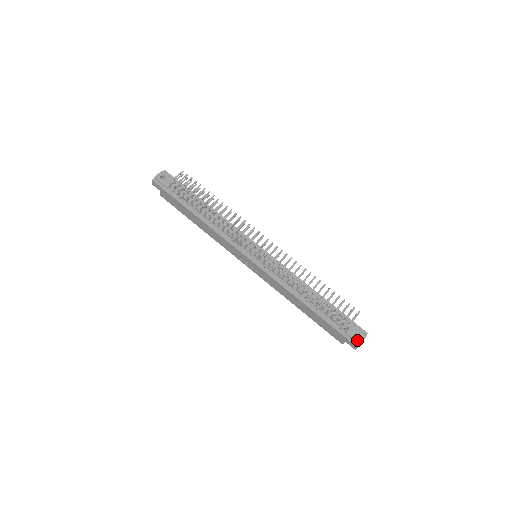
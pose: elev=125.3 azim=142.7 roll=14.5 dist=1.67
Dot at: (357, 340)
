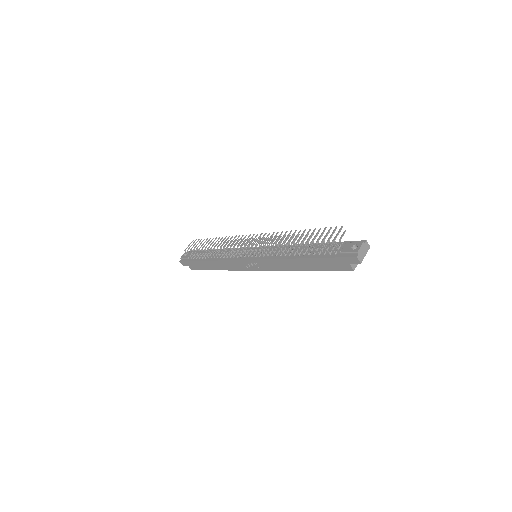
Dot at: (352, 251)
